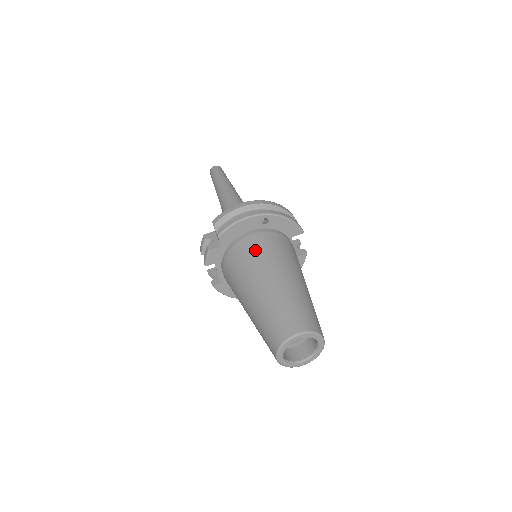
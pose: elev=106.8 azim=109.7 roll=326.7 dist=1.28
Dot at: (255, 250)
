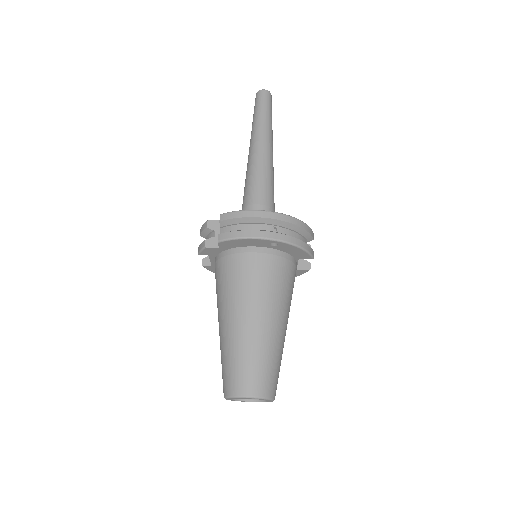
Dot at: (249, 276)
